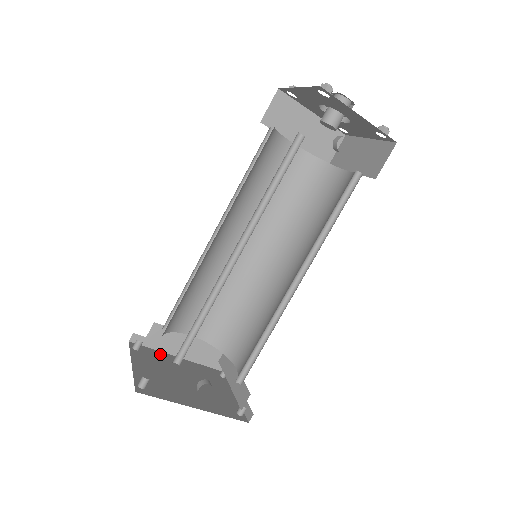
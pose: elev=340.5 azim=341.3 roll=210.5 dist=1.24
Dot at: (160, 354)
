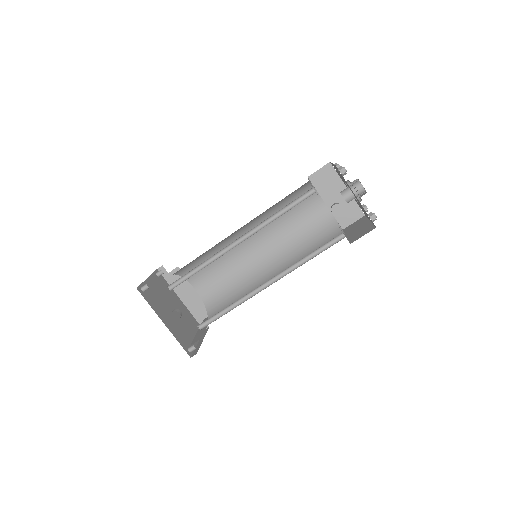
Dot at: occluded
